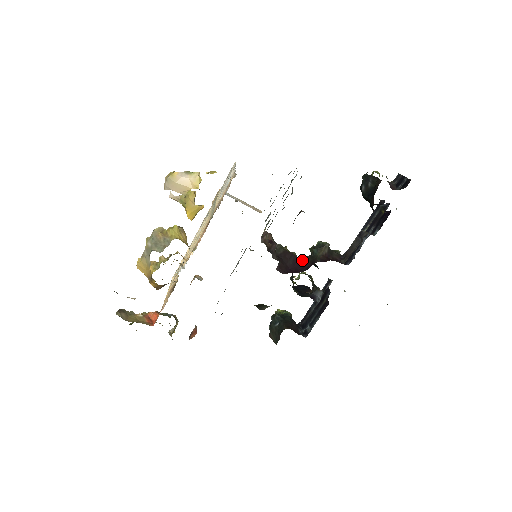
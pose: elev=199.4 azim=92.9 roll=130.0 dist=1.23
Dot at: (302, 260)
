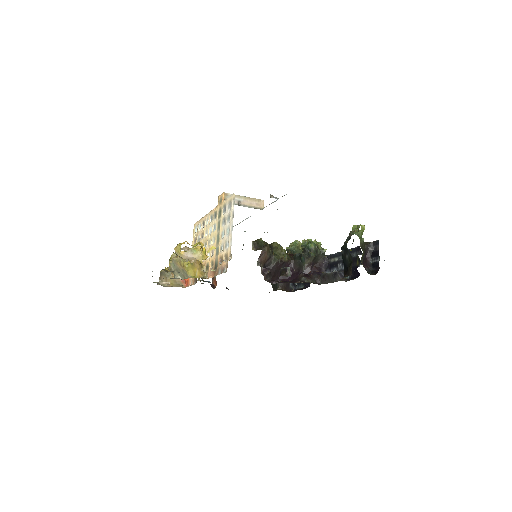
Dot at: (292, 263)
